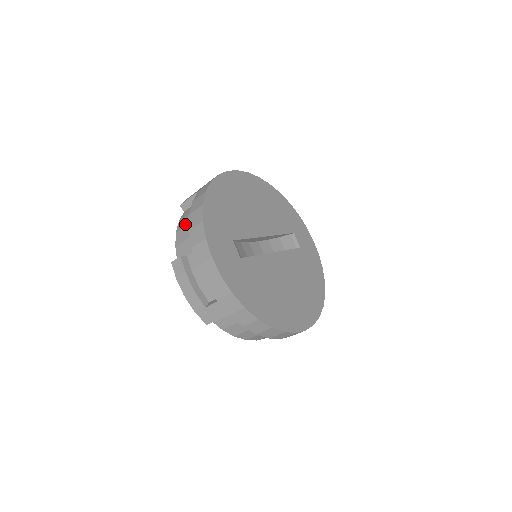
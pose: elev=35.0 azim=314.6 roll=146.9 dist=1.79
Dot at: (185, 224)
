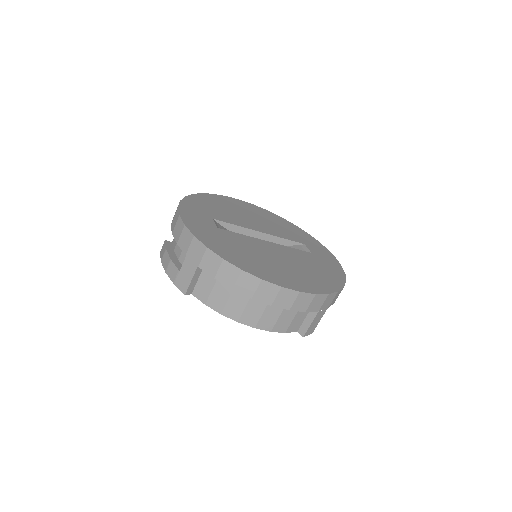
Dot at: occluded
